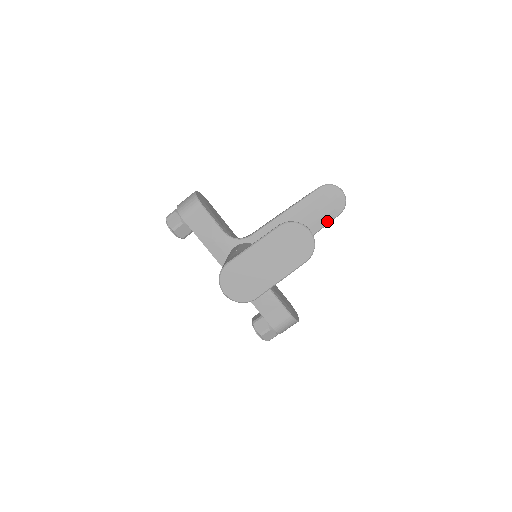
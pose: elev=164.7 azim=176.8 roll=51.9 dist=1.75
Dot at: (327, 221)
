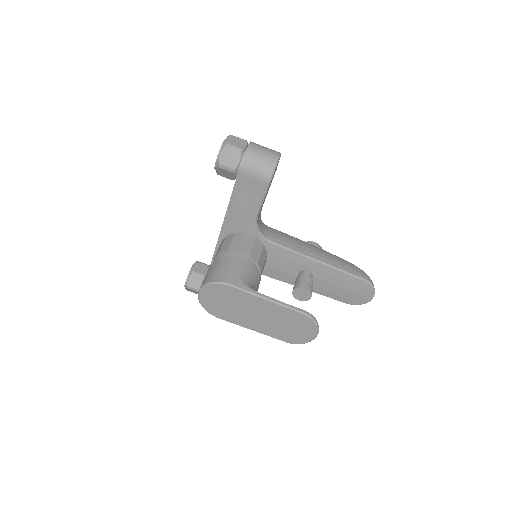
Dot at: (335, 297)
